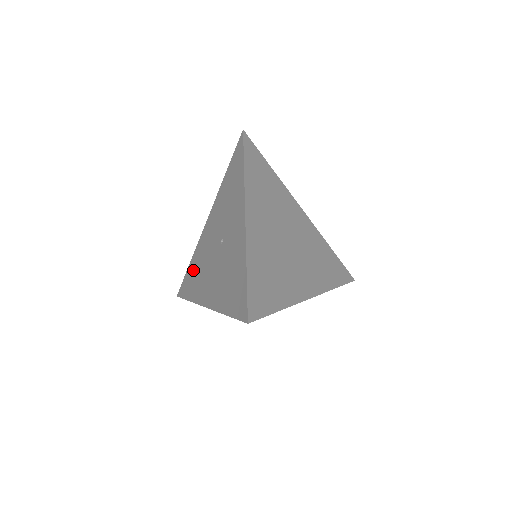
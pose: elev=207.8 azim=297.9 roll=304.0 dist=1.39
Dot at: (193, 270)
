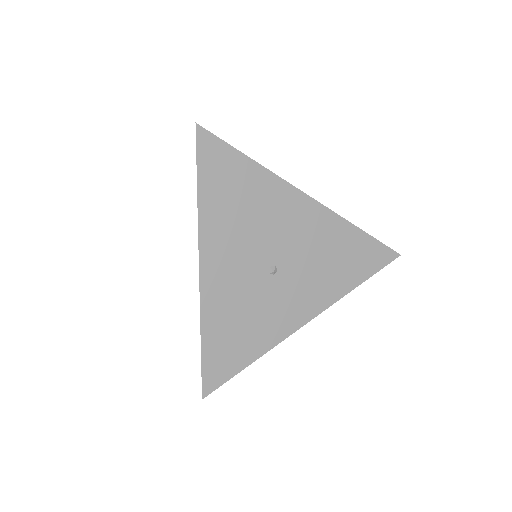
Dot at: occluded
